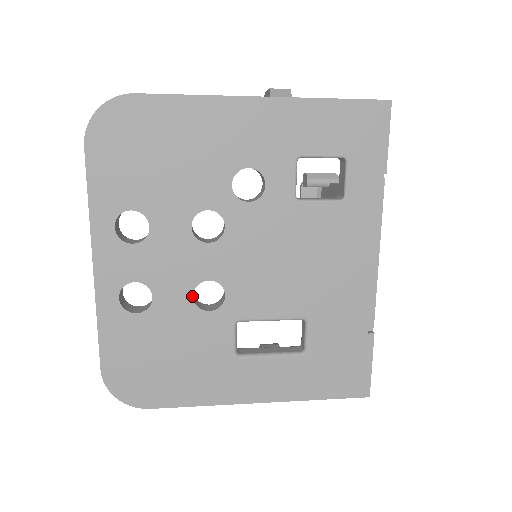
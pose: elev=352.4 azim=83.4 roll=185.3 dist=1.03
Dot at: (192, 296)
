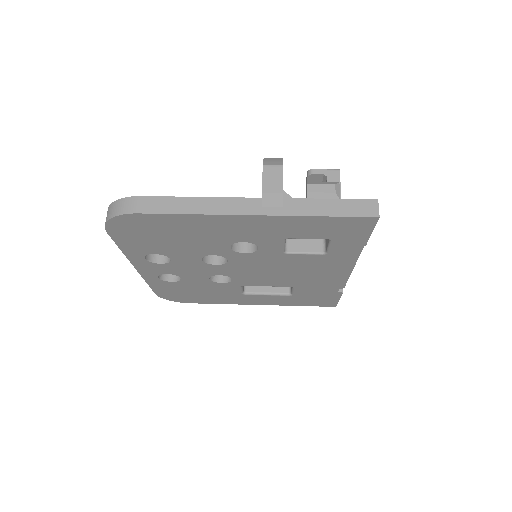
Dot at: (209, 279)
